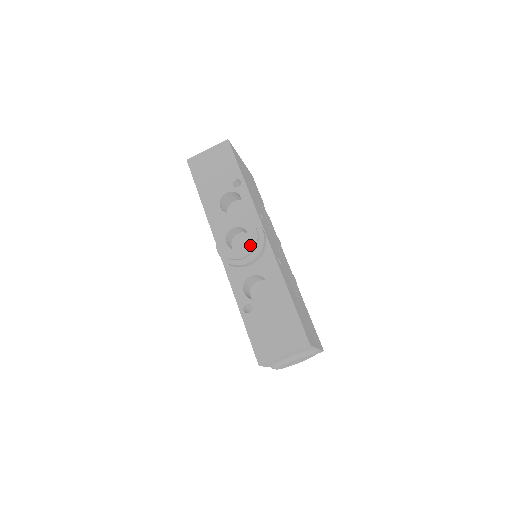
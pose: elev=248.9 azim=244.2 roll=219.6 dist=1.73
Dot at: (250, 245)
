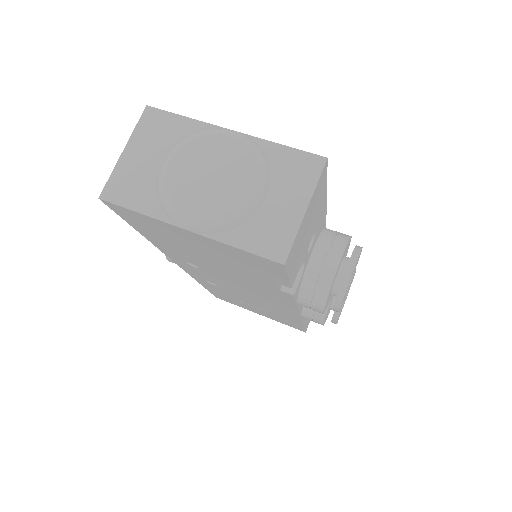
Dot at: occluded
